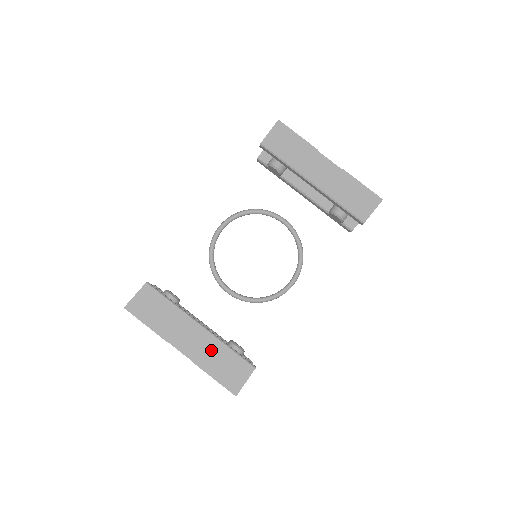
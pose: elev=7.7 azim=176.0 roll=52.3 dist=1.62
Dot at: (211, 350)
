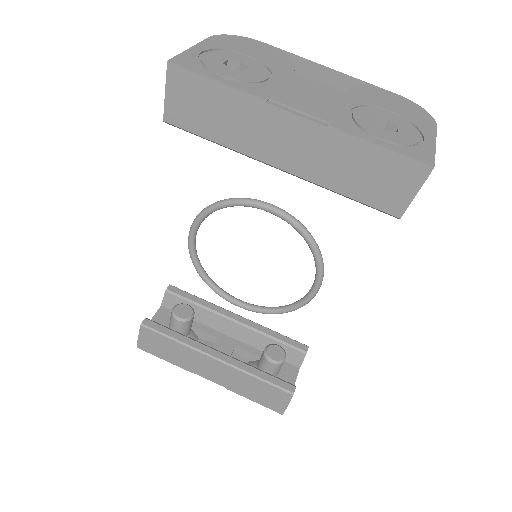
Dot at: (238, 380)
